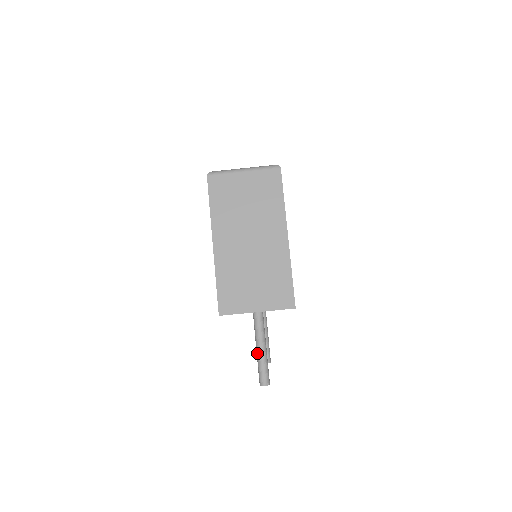
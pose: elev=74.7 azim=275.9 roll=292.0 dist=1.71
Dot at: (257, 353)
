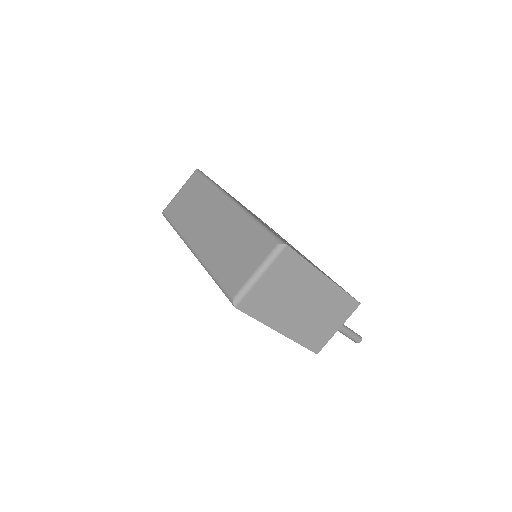
Dot at: (345, 335)
